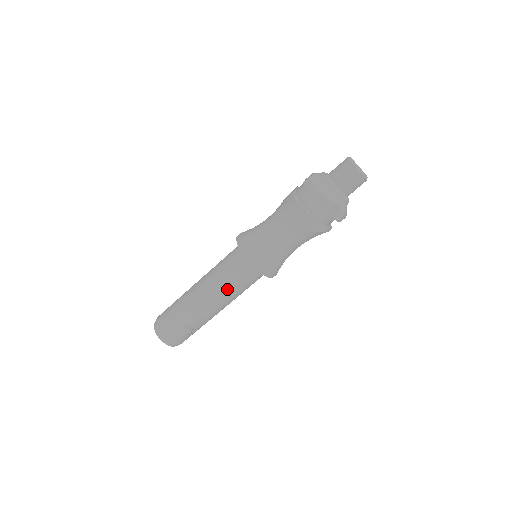
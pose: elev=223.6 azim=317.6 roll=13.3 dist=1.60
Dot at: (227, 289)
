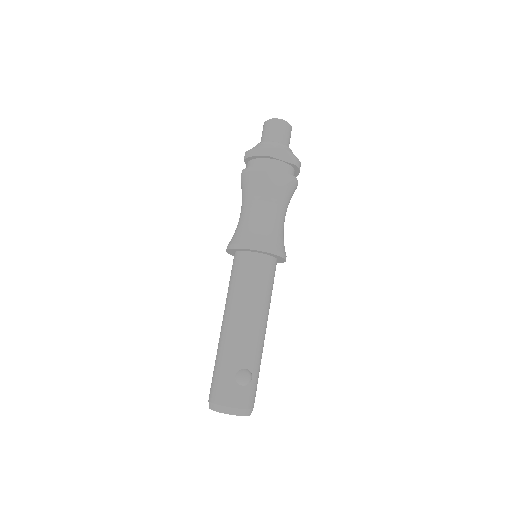
Dot at: (251, 297)
